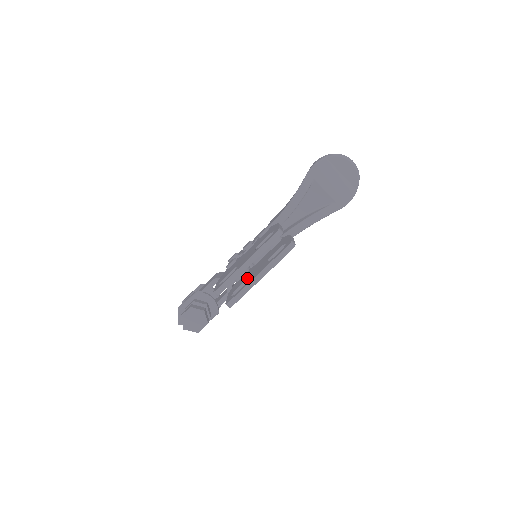
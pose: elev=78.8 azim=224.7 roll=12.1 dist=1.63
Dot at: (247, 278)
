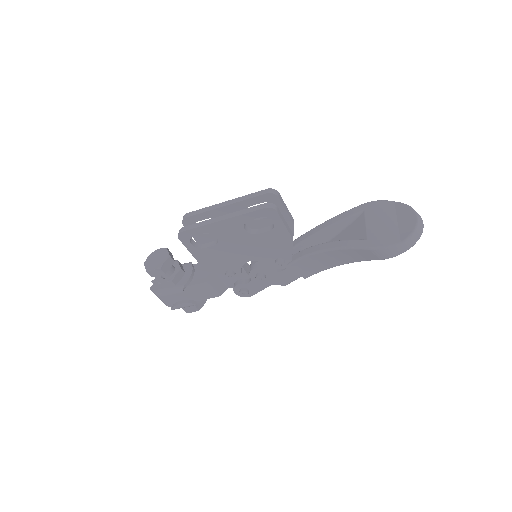
Dot at: occluded
